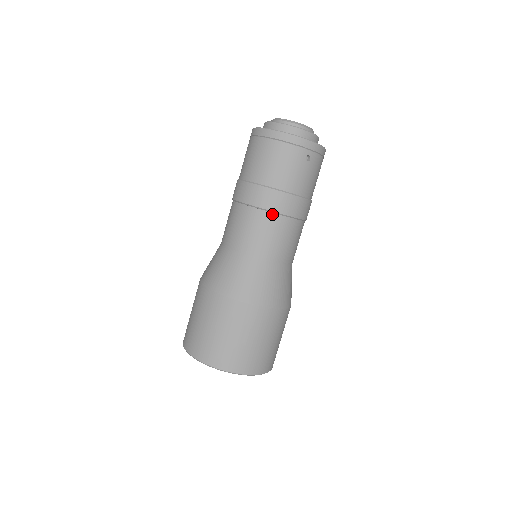
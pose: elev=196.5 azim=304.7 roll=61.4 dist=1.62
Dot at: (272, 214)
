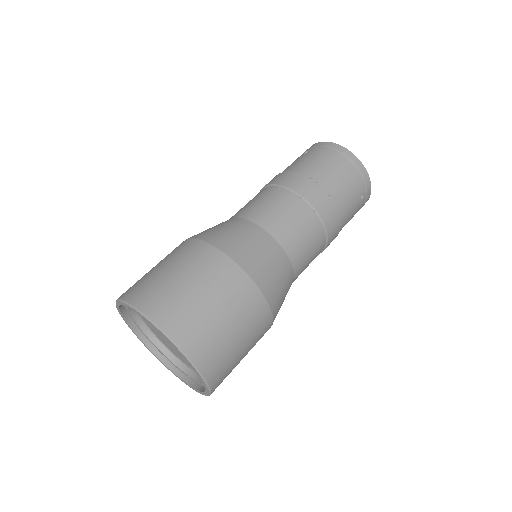
Dot at: (318, 218)
